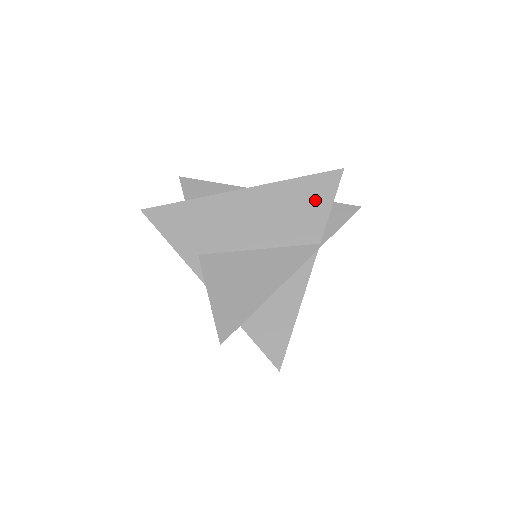
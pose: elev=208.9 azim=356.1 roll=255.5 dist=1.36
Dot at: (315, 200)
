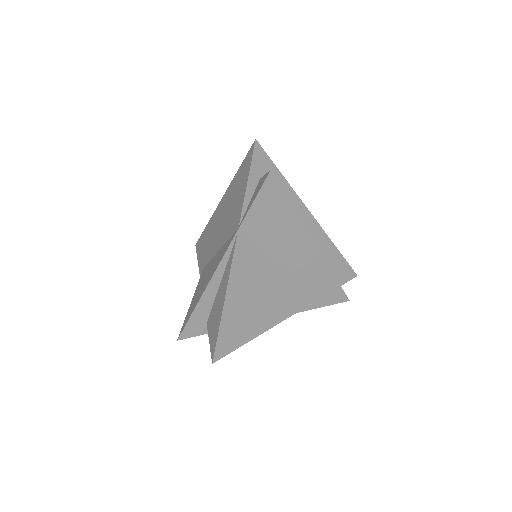
Dot at: (241, 185)
